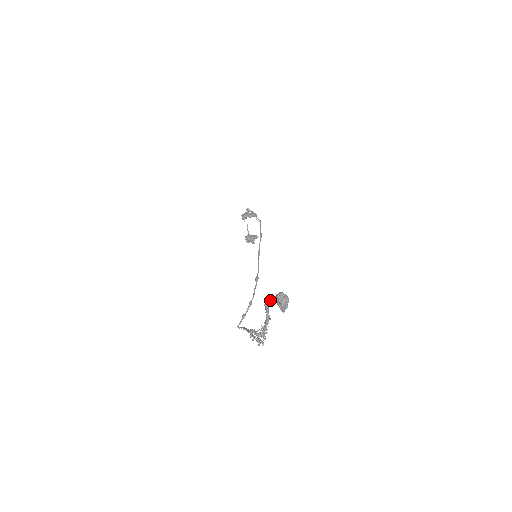
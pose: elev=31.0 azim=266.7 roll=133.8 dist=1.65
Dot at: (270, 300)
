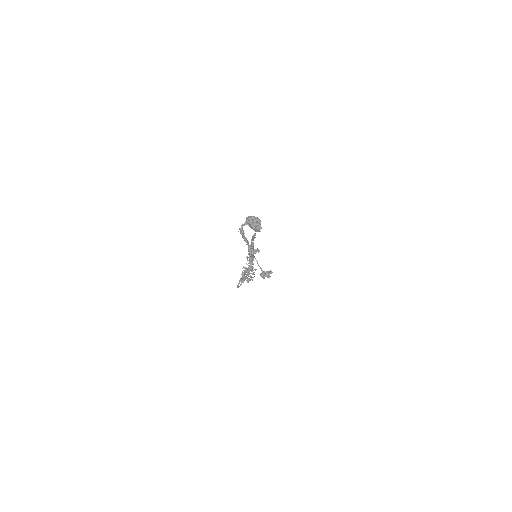
Dot at: (242, 225)
